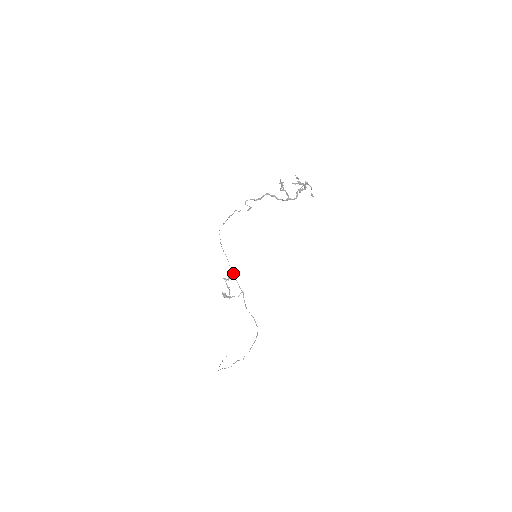
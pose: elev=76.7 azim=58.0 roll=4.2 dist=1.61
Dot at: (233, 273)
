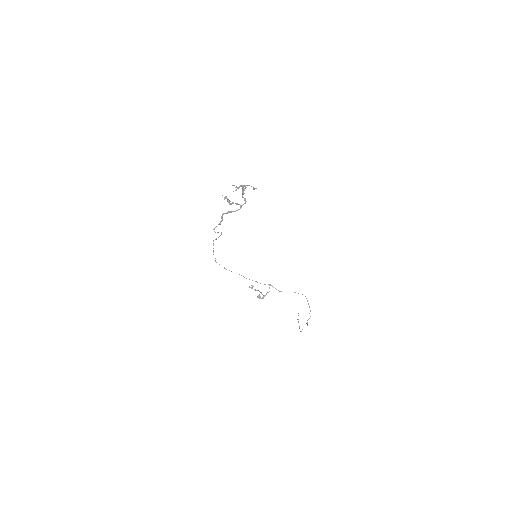
Dot at: (252, 280)
